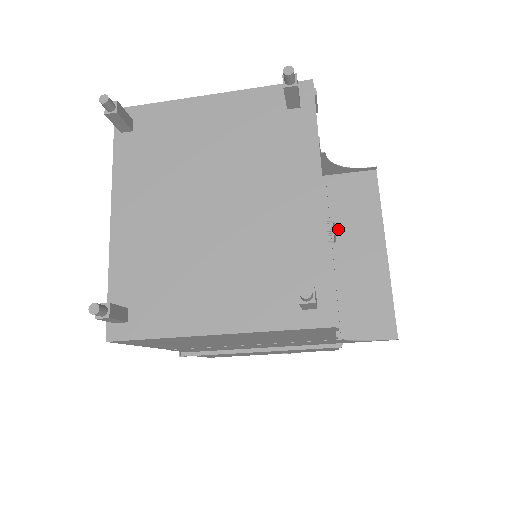
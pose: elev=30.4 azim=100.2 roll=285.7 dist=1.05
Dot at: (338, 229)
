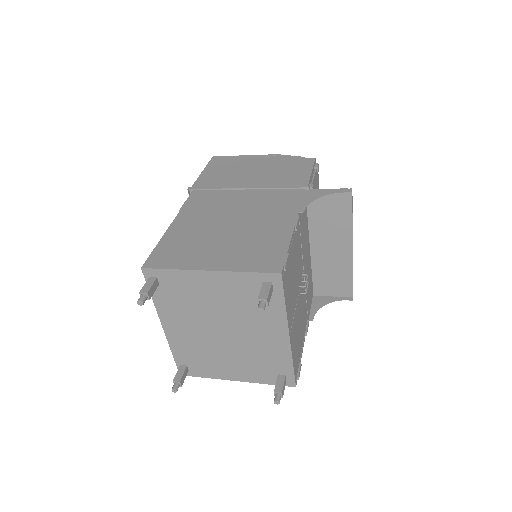
Dot at: (318, 231)
